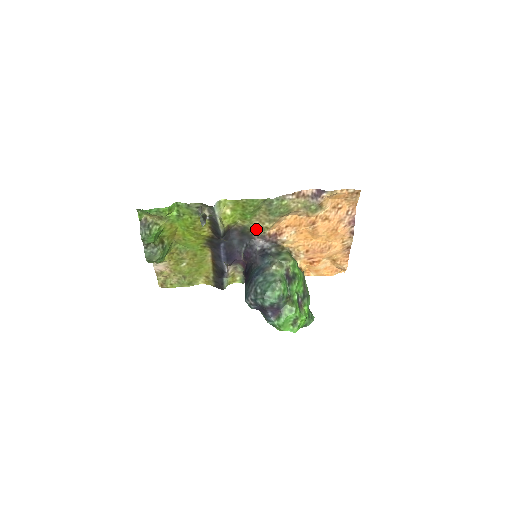
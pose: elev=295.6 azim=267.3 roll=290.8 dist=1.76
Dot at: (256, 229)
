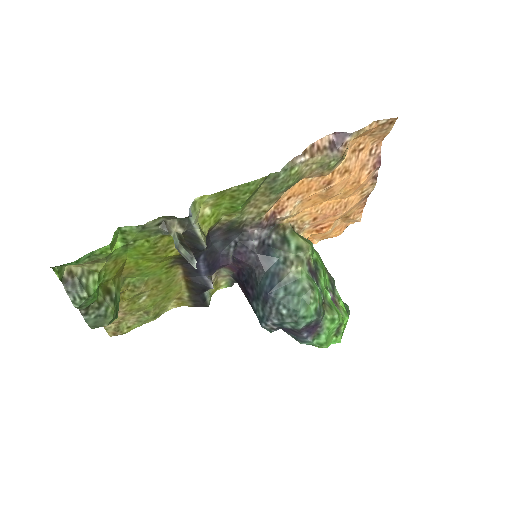
Dot at: (248, 218)
